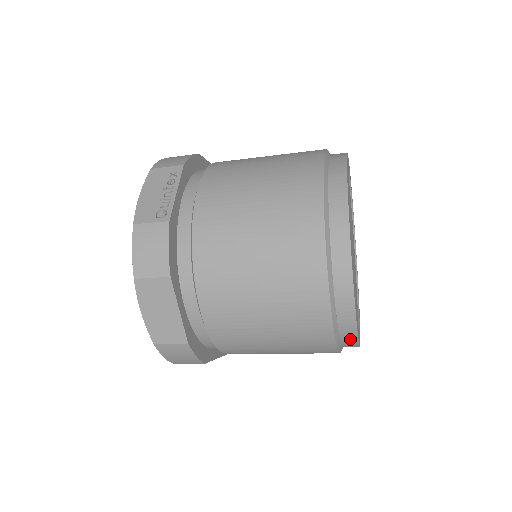
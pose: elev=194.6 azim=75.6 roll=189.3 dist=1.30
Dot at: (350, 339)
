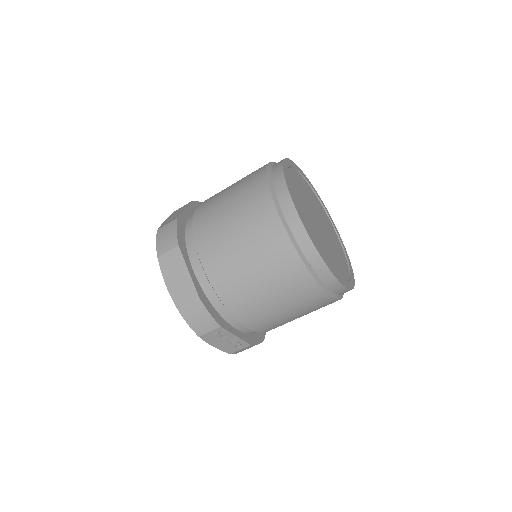
Dot at: (281, 185)
